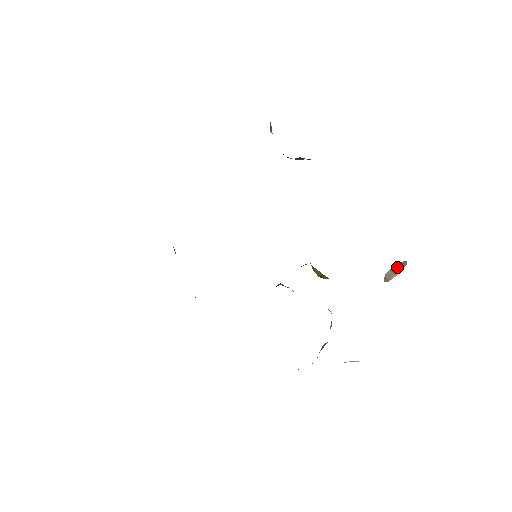
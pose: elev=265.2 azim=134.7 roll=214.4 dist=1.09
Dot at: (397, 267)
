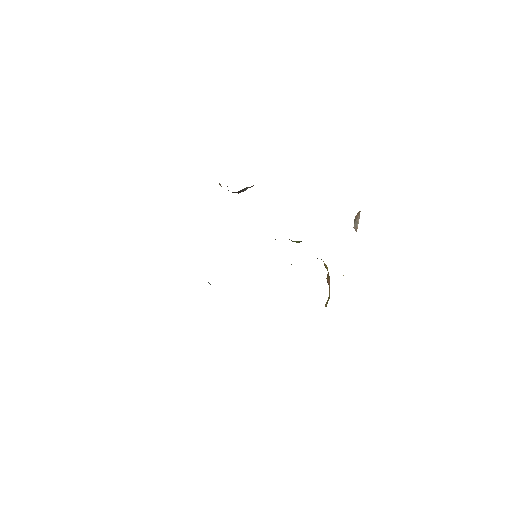
Dot at: (356, 218)
